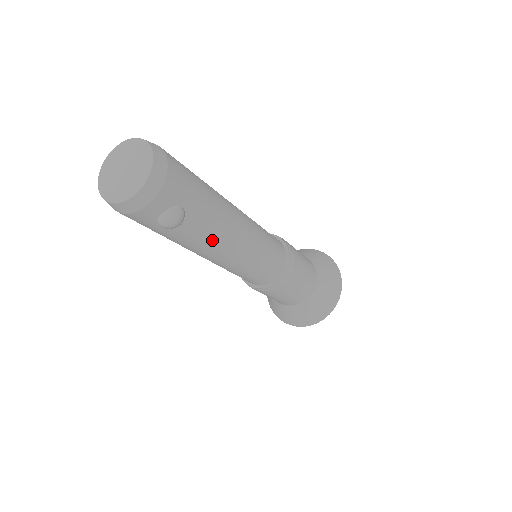
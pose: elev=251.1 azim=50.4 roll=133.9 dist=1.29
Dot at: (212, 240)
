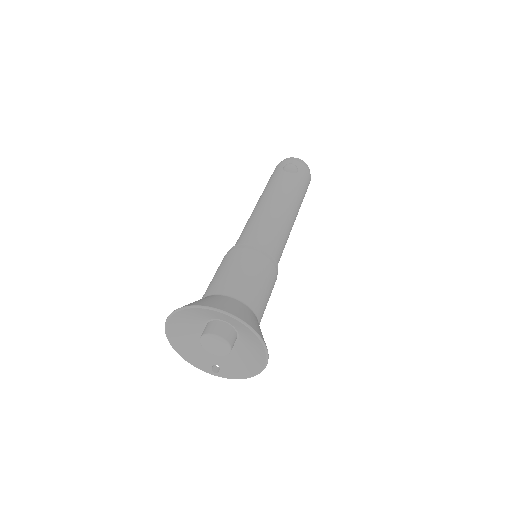
Dot at: (282, 189)
